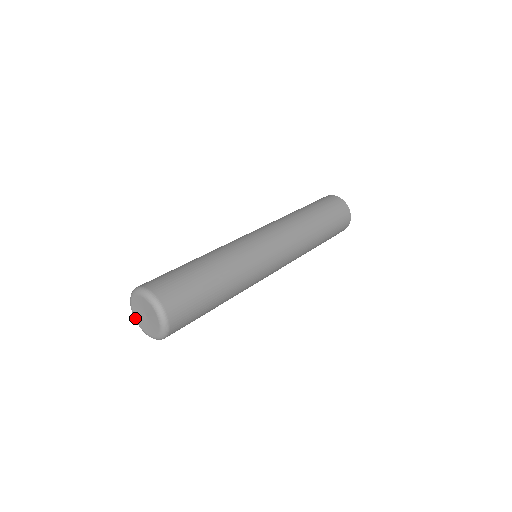
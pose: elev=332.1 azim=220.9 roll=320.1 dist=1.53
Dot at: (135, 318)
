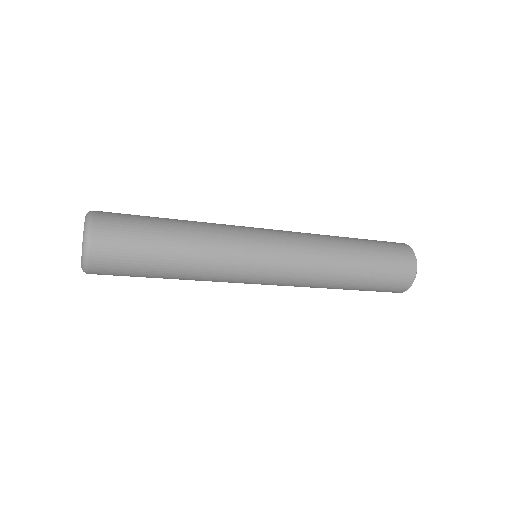
Dot at: occluded
